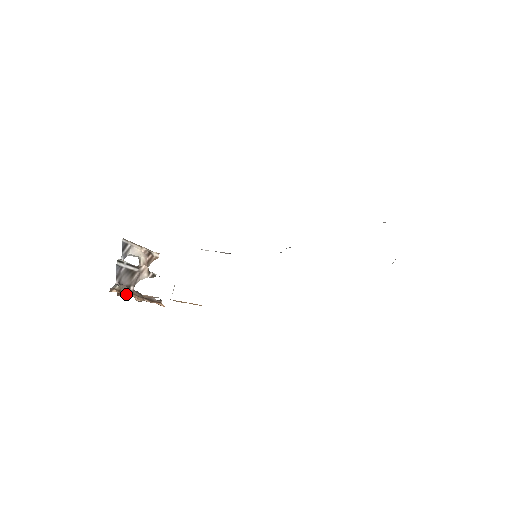
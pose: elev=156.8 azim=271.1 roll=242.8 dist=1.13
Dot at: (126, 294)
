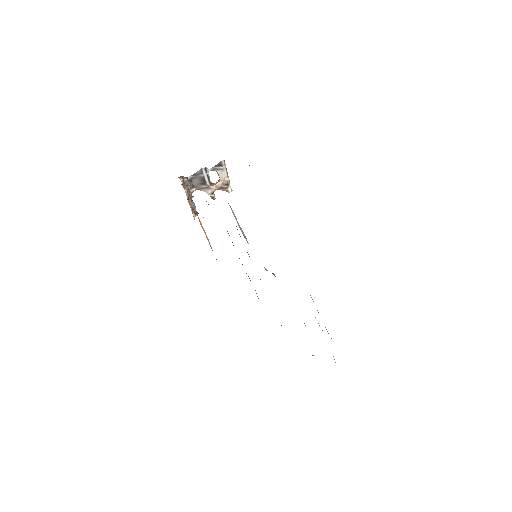
Dot at: (185, 188)
